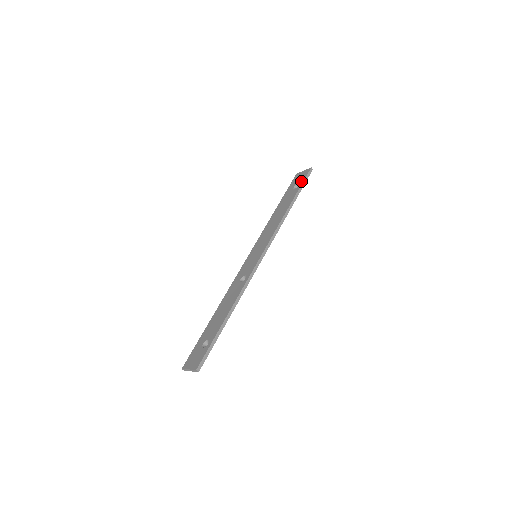
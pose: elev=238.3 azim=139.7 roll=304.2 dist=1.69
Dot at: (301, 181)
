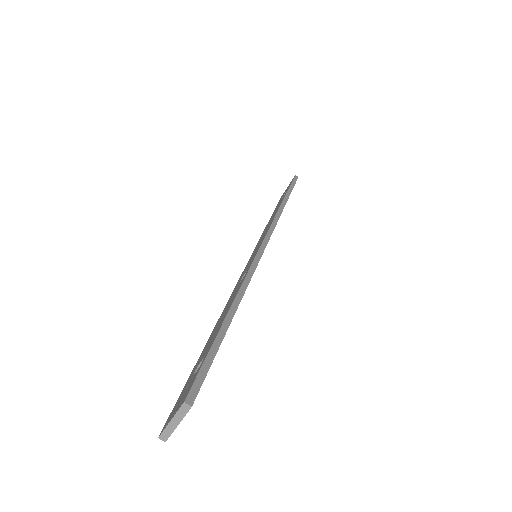
Dot at: (288, 187)
